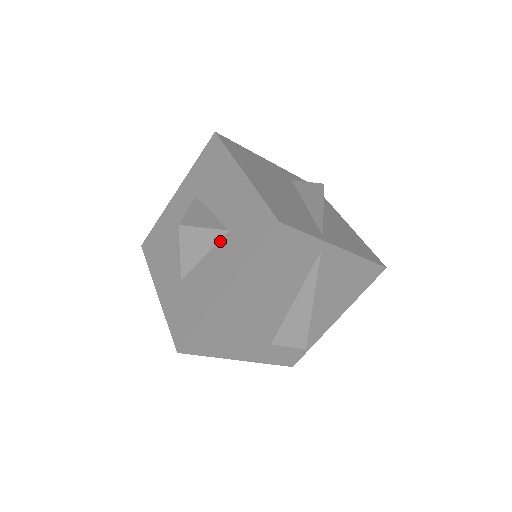
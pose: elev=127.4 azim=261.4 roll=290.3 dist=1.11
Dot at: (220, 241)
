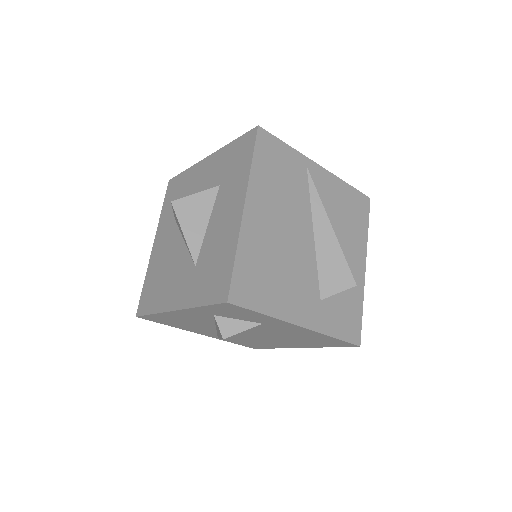
Dot at: (216, 199)
